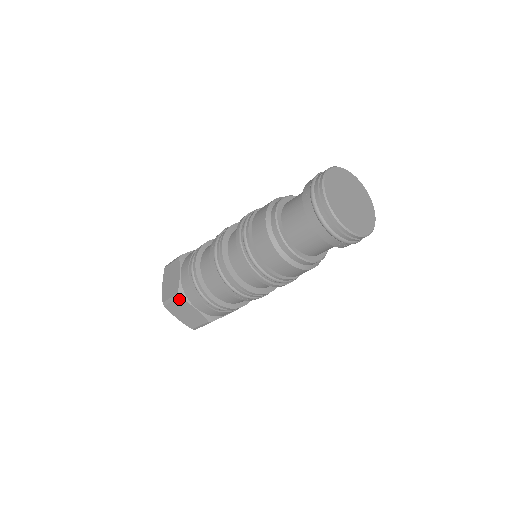
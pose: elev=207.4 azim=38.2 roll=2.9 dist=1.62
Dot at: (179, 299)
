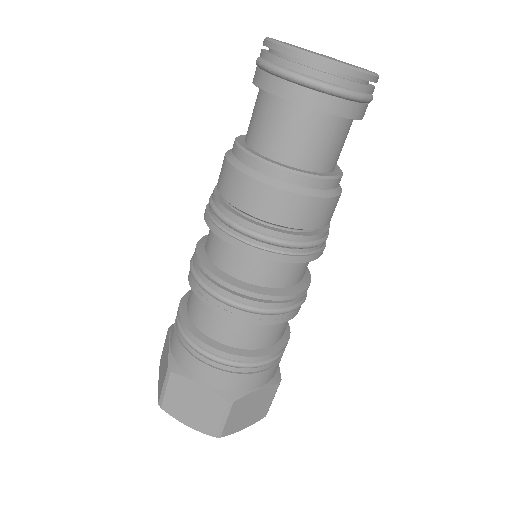
Dot at: (172, 378)
